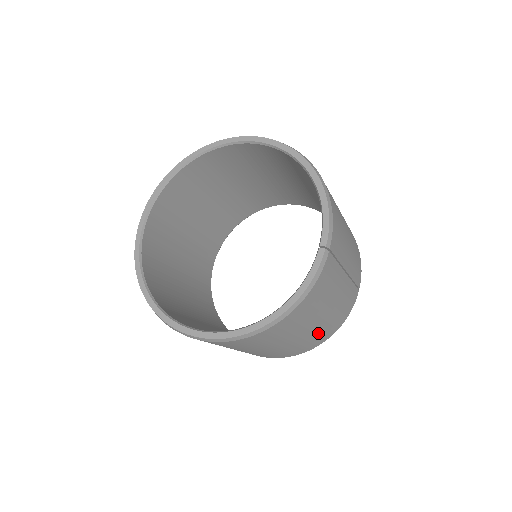
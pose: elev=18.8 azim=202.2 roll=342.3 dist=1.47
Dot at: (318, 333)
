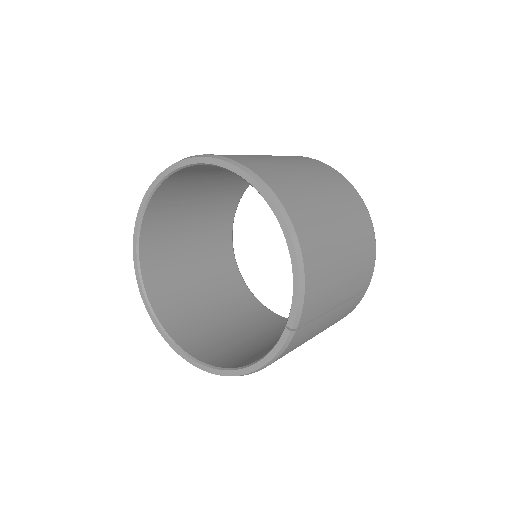
Dot at: occluded
